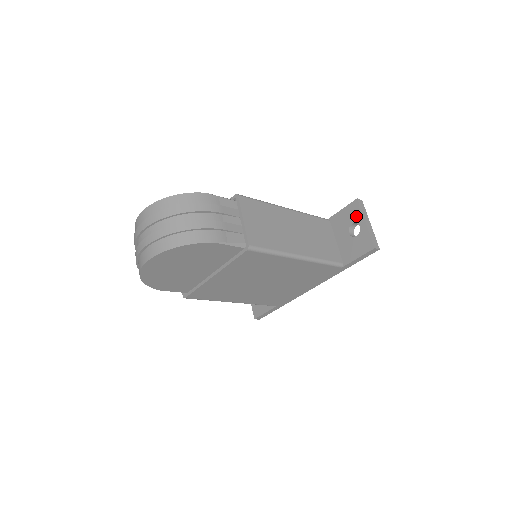
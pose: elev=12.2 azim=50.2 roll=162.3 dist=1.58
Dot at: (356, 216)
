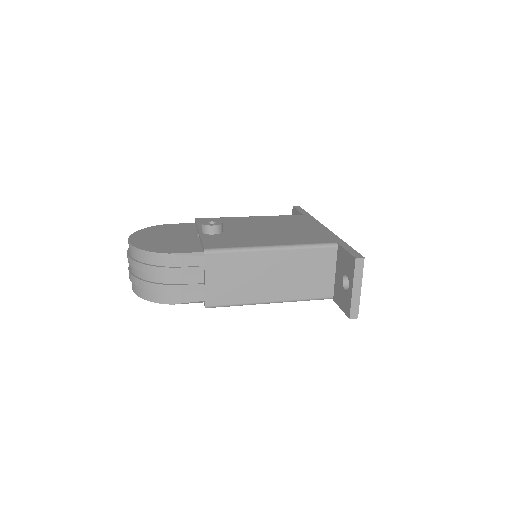
Dot at: (350, 273)
